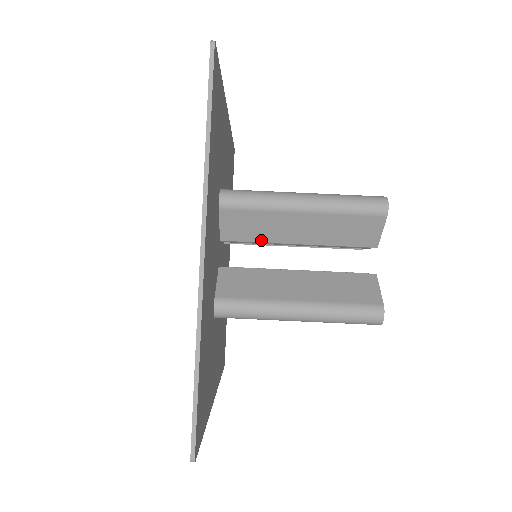
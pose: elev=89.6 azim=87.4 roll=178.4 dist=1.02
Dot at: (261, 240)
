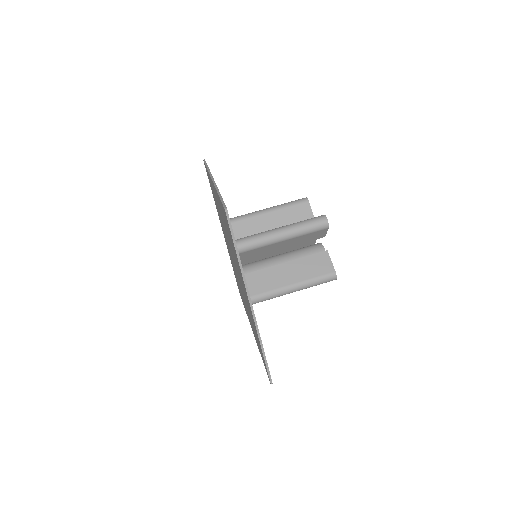
Dot at: (260, 255)
